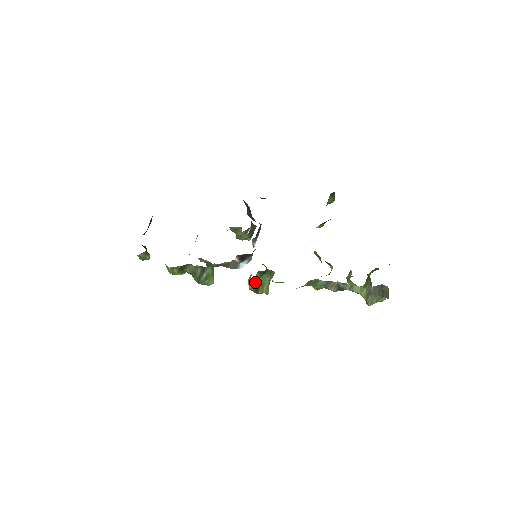
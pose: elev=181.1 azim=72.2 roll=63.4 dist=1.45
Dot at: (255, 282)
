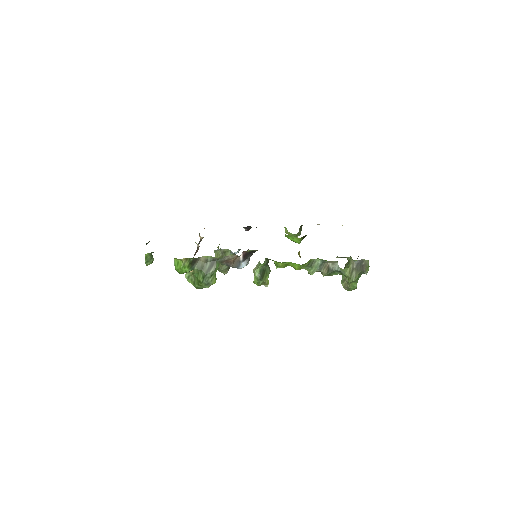
Dot at: (261, 269)
